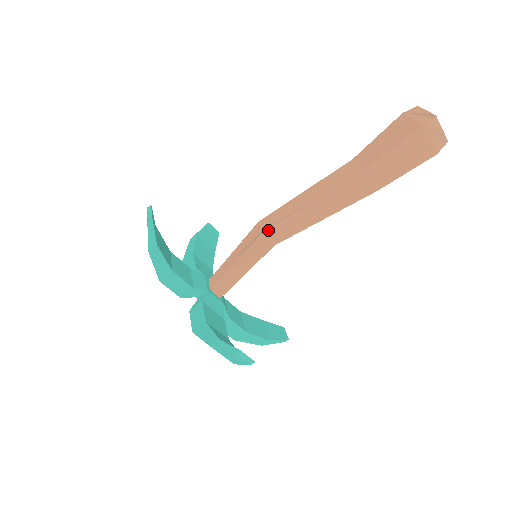
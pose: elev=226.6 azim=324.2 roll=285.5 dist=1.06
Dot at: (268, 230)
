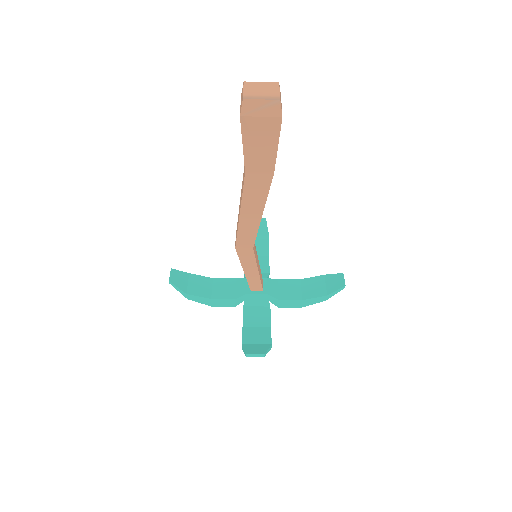
Dot at: (236, 245)
